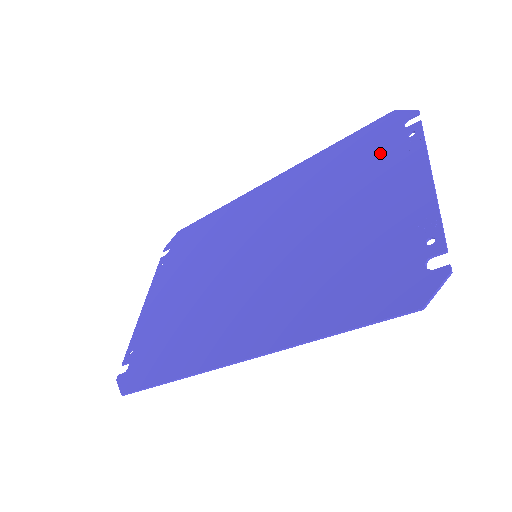
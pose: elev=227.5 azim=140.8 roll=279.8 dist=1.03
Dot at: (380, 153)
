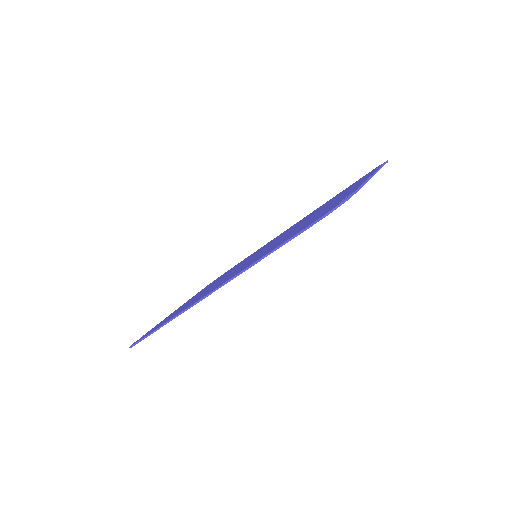
Dot at: (354, 184)
